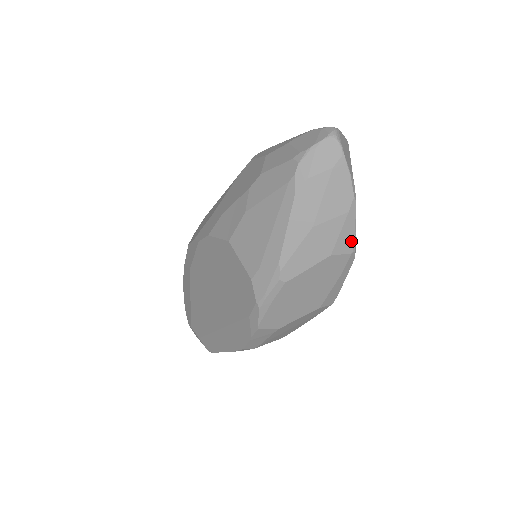
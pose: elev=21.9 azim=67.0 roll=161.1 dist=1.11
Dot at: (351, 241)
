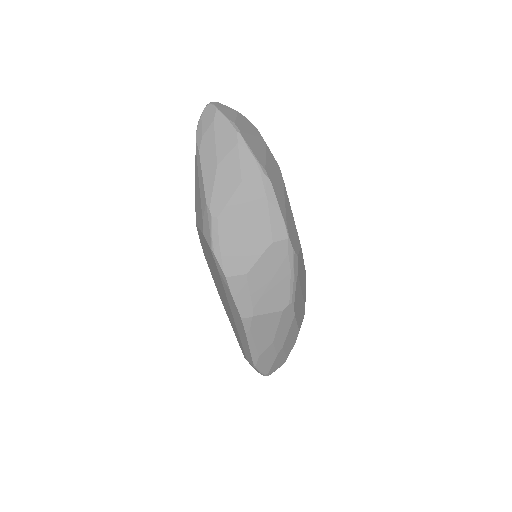
Dot at: (254, 165)
